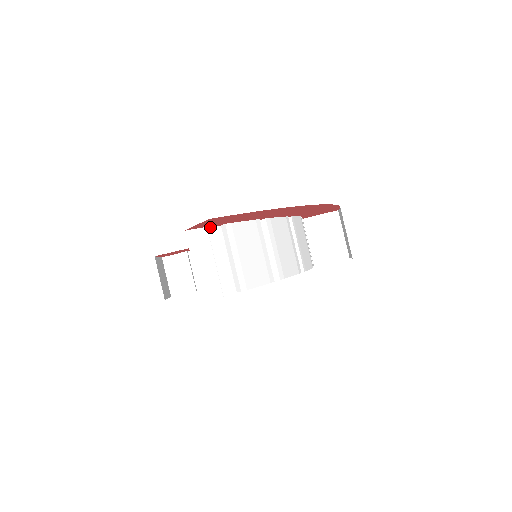
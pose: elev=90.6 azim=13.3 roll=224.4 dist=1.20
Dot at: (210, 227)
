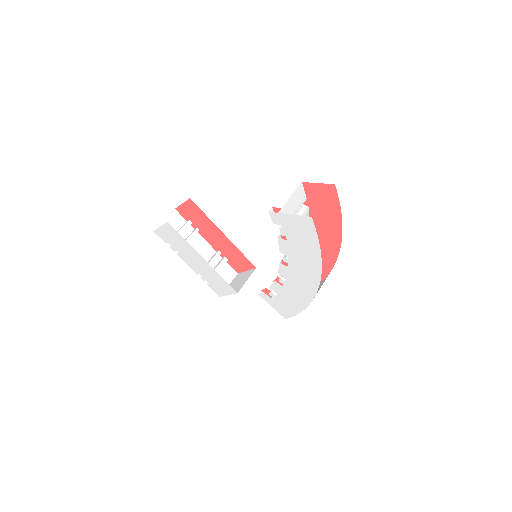
Dot at: (306, 197)
